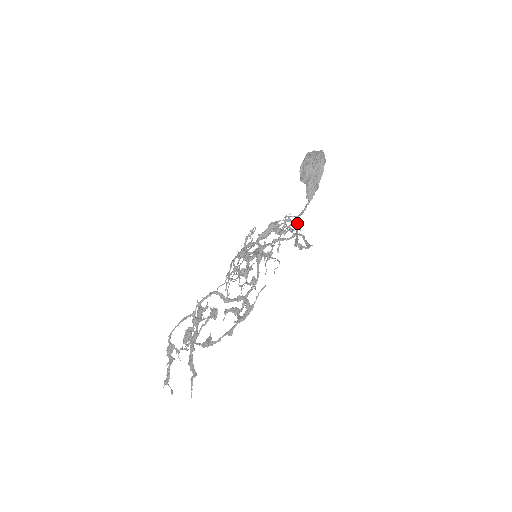
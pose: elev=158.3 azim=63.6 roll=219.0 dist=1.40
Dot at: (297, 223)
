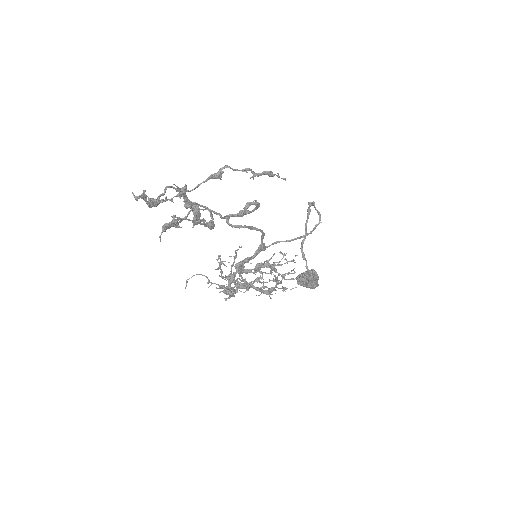
Dot at: (303, 241)
